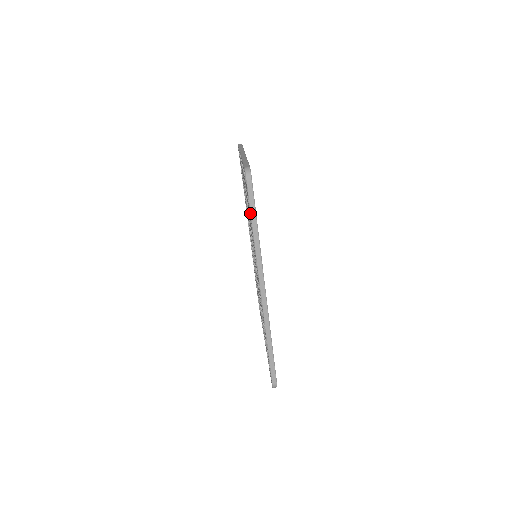
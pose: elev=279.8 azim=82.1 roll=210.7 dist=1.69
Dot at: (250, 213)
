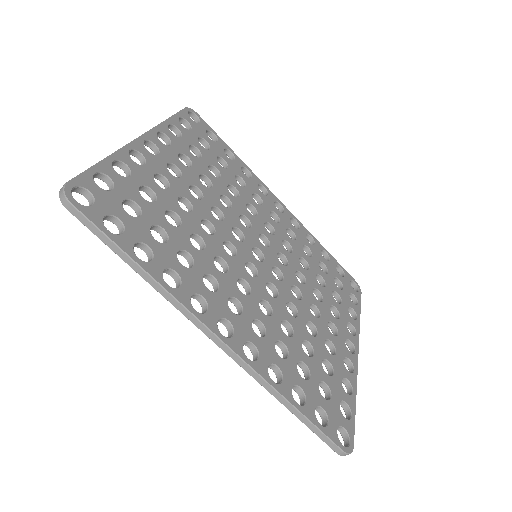
Dot at: occluded
